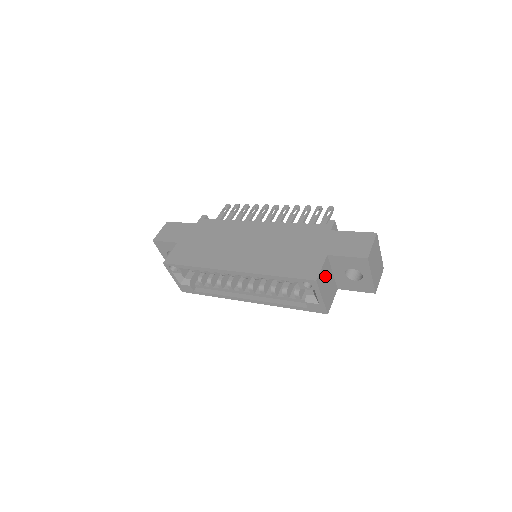
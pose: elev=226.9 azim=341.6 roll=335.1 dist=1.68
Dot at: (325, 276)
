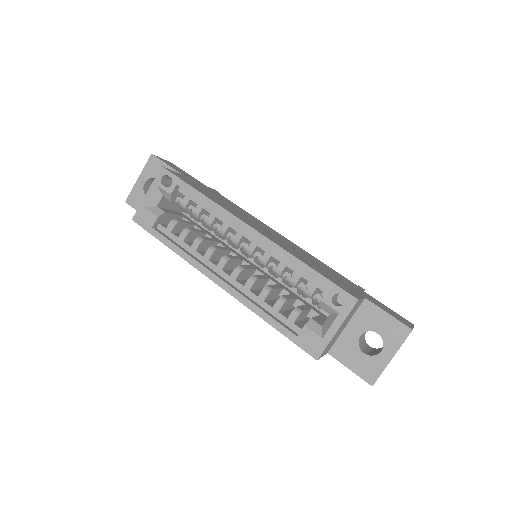
Dot at: (351, 314)
